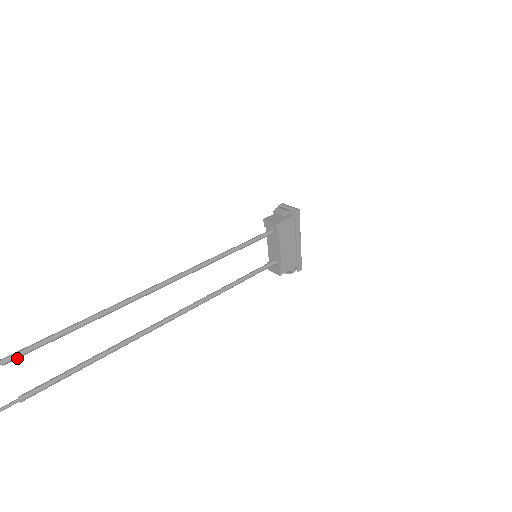
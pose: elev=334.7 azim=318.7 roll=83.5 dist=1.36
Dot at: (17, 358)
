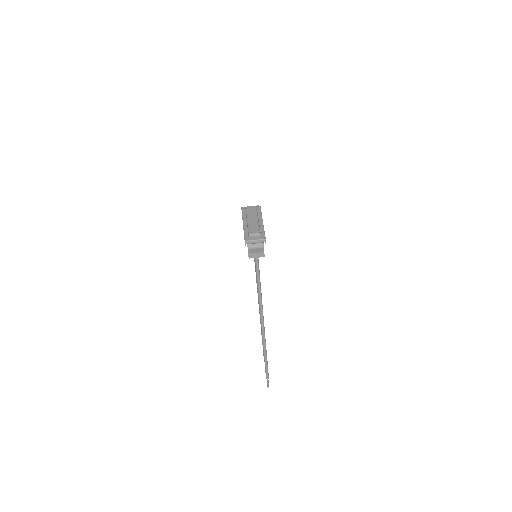
Dot at: (268, 373)
